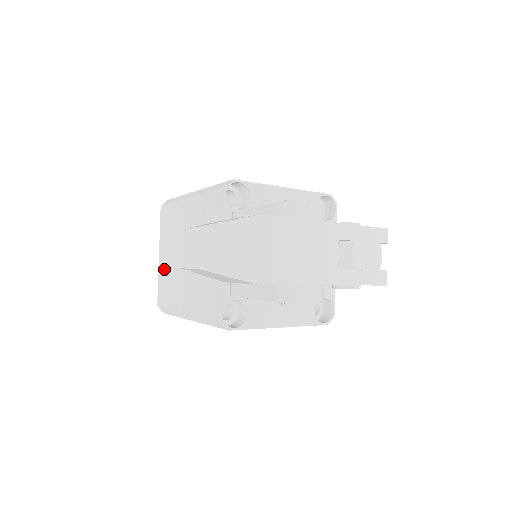
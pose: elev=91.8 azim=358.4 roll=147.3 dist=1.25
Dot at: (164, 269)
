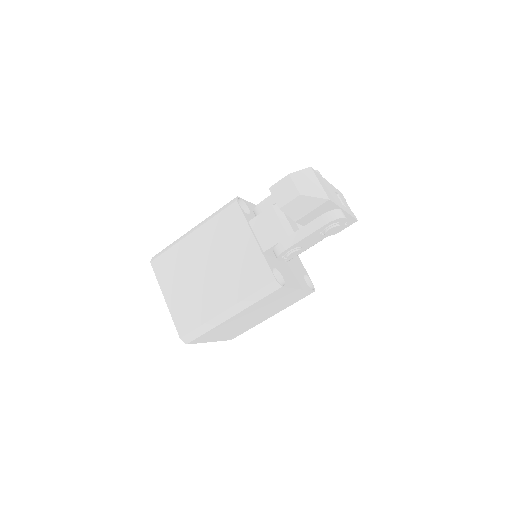
Dot at: (179, 302)
